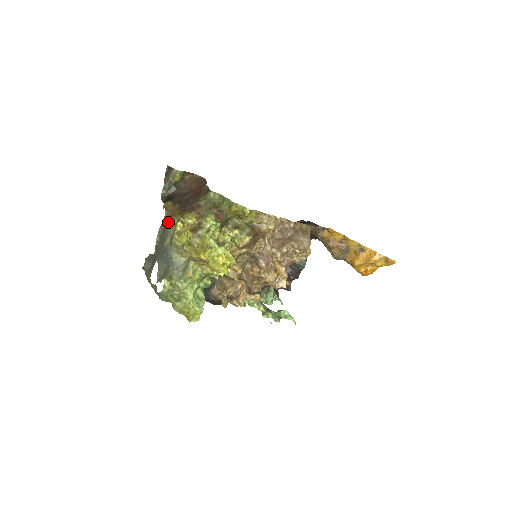
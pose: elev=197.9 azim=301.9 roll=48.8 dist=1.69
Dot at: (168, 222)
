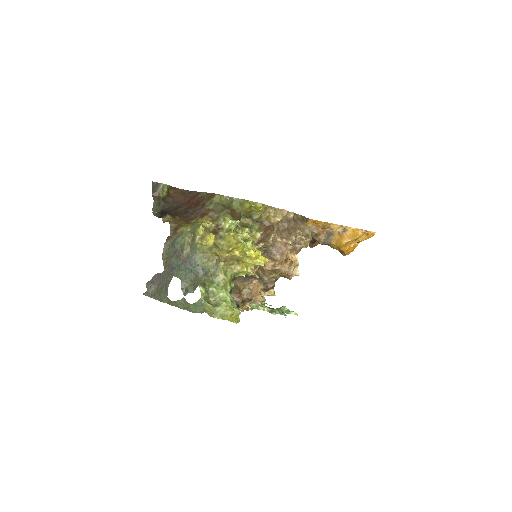
Dot at: (178, 233)
